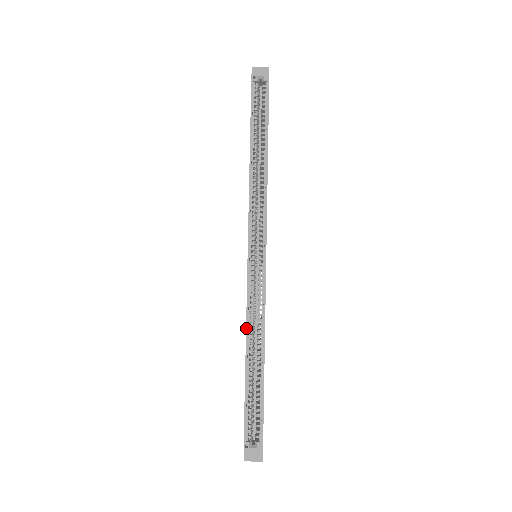
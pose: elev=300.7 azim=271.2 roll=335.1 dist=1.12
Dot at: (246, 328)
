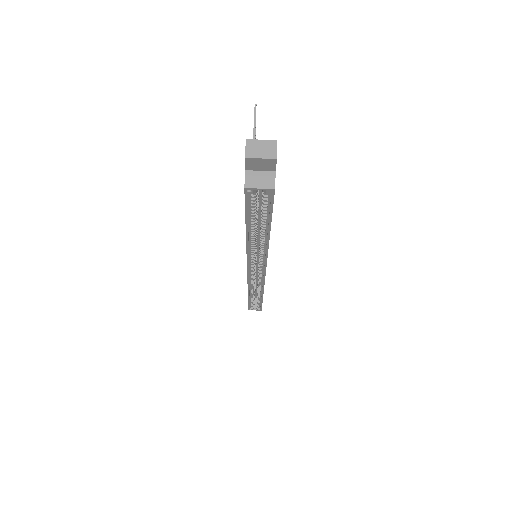
Dot at: (248, 291)
